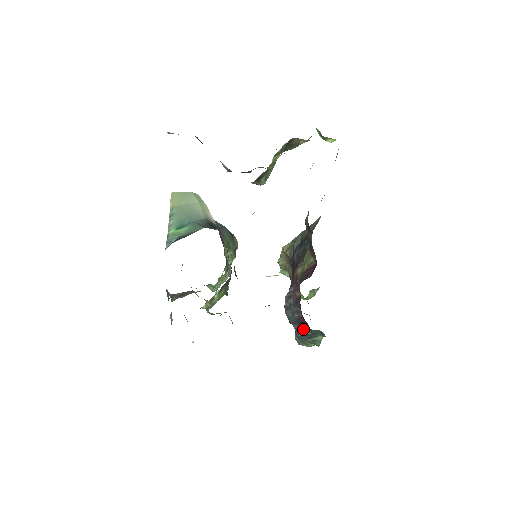
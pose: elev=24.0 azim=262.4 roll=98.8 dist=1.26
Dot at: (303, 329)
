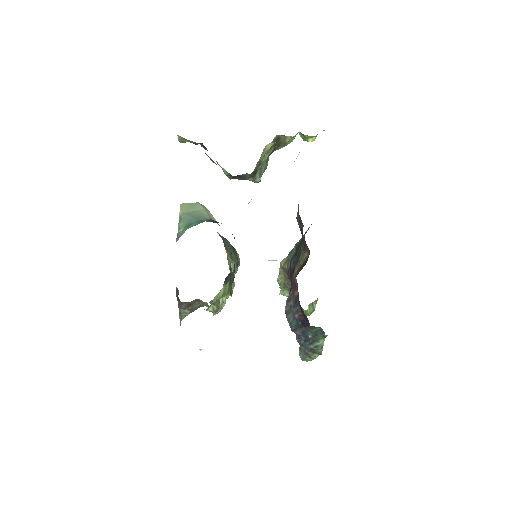
Dot at: (304, 332)
